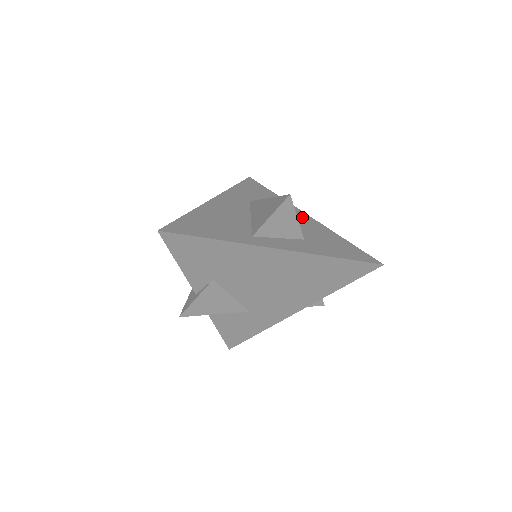
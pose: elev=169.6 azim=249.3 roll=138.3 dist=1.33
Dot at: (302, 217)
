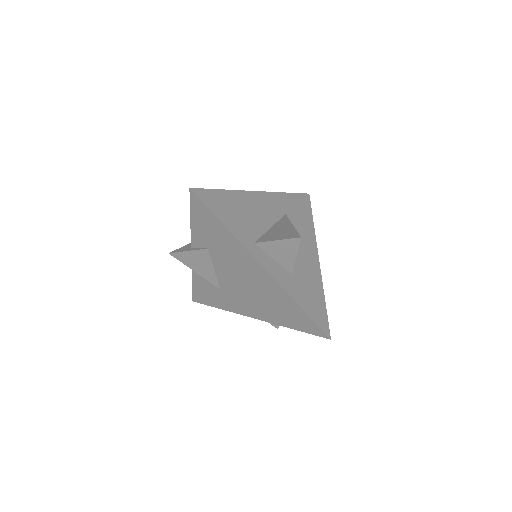
Dot at: (312, 256)
